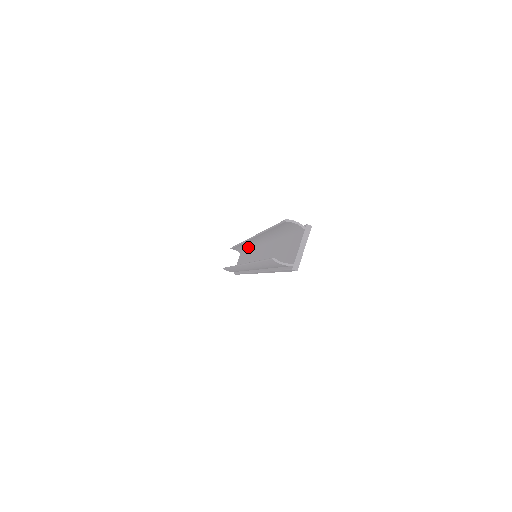
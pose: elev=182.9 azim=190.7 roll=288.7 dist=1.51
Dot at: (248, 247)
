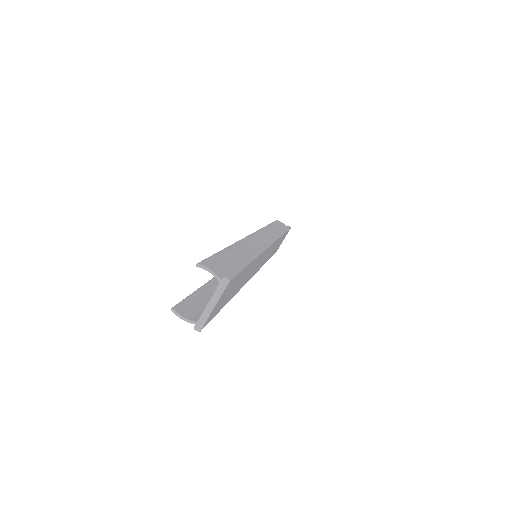
Dot at: occluded
